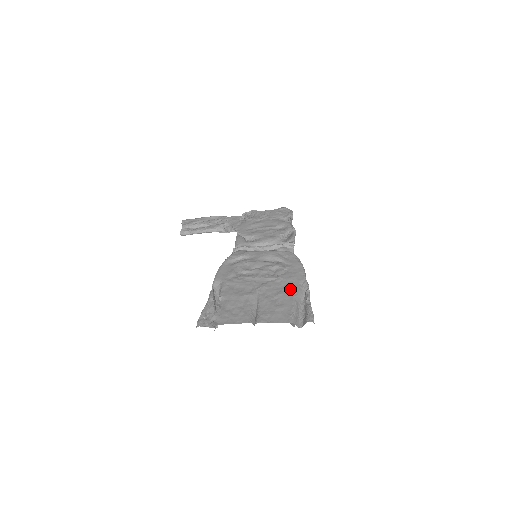
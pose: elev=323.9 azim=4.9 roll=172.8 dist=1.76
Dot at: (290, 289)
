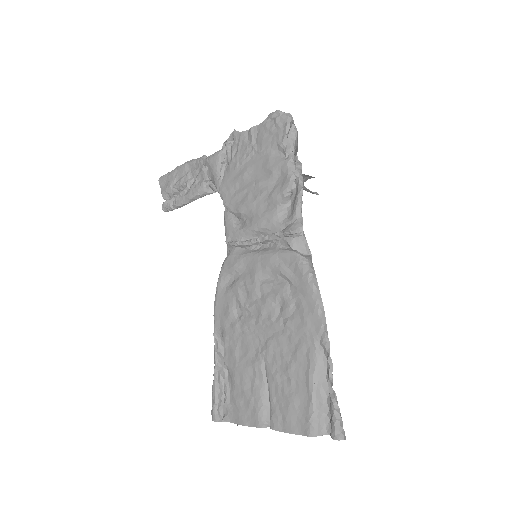
Dot at: (303, 357)
